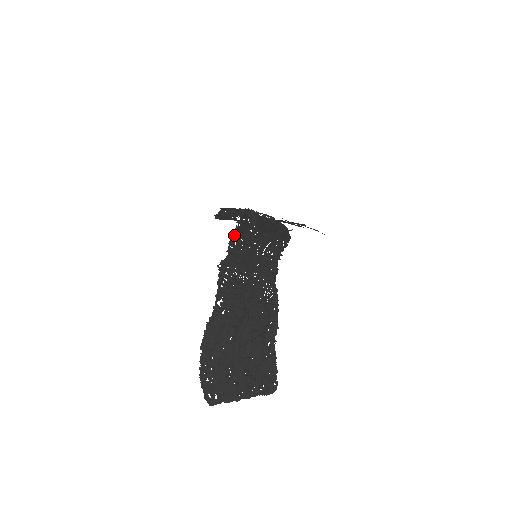
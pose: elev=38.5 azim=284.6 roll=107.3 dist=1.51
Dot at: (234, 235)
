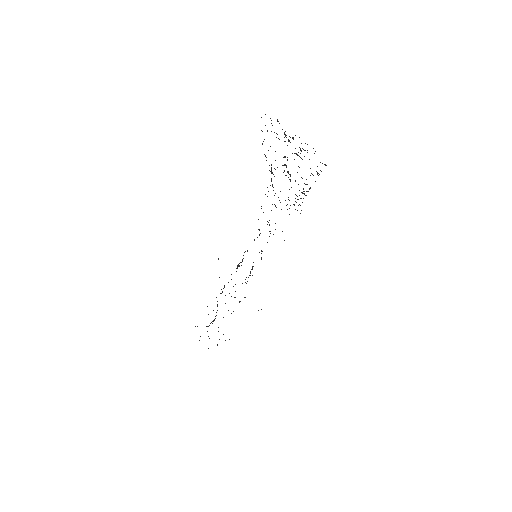
Dot at: occluded
